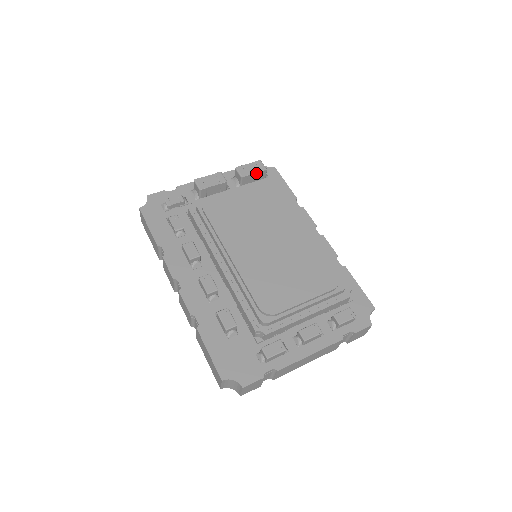
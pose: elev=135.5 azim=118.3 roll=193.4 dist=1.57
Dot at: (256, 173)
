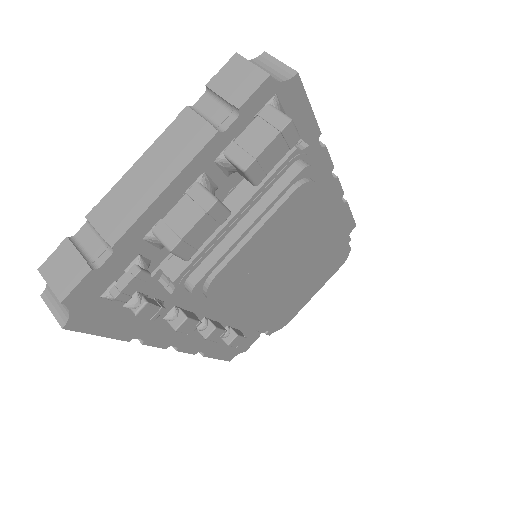
Dot at: (280, 157)
